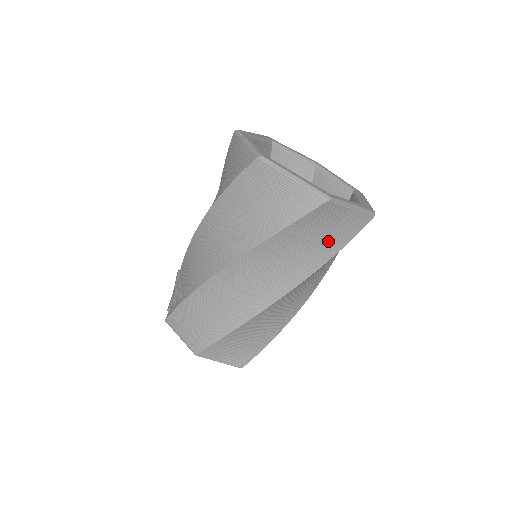
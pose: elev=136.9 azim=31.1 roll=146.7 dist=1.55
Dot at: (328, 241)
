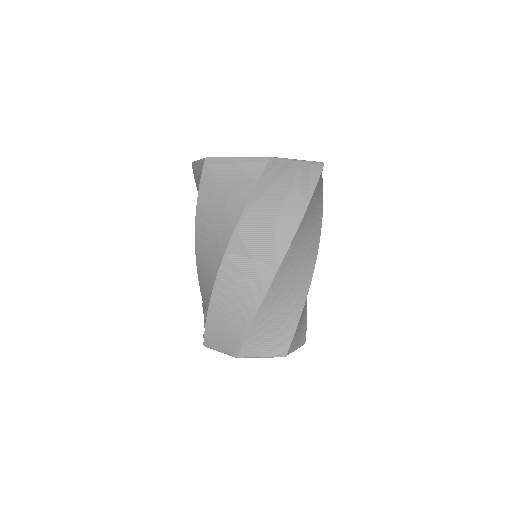
Dot at: (293, 199)
